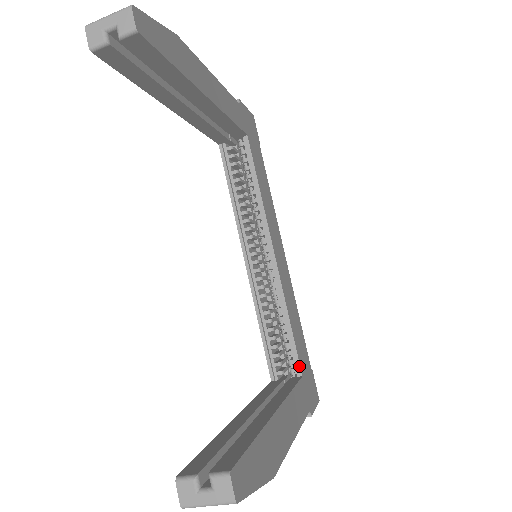
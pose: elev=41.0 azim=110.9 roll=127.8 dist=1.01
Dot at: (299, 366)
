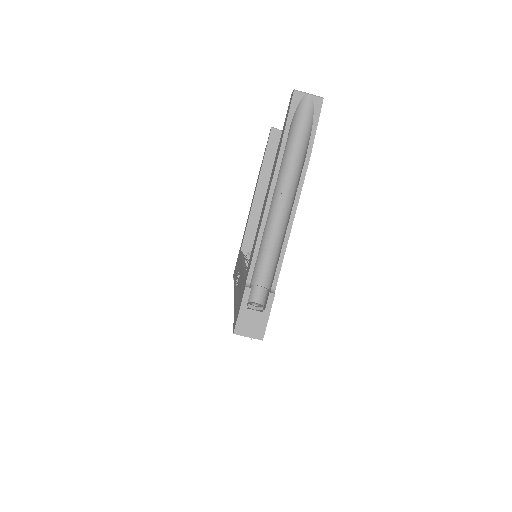
Dot at: occluded
